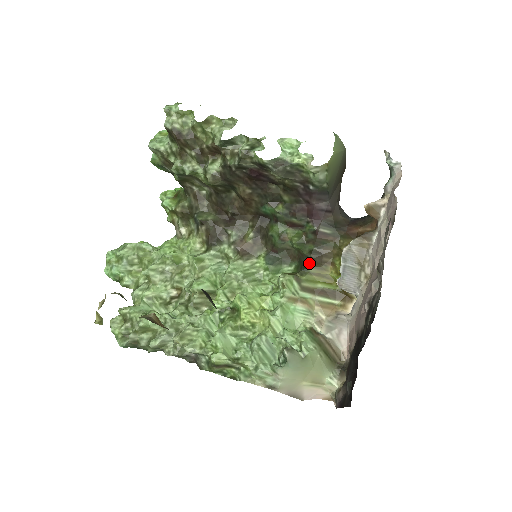
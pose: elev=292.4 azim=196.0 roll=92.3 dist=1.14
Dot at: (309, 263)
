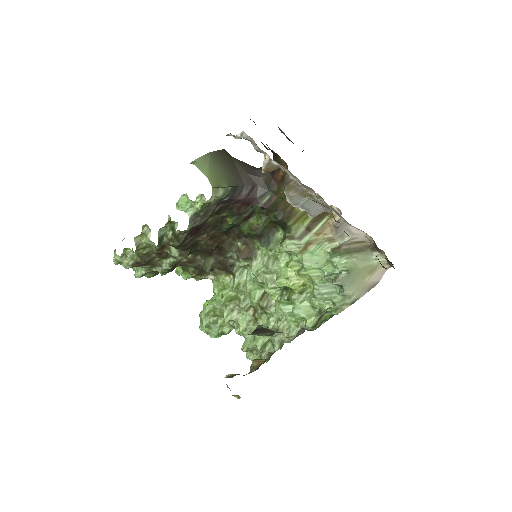
Dot at: (284, 223)
